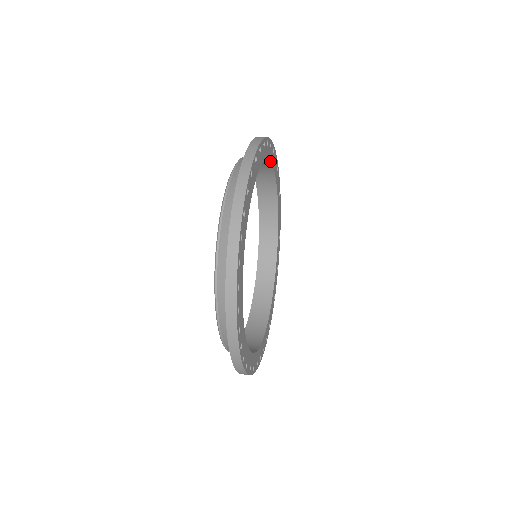
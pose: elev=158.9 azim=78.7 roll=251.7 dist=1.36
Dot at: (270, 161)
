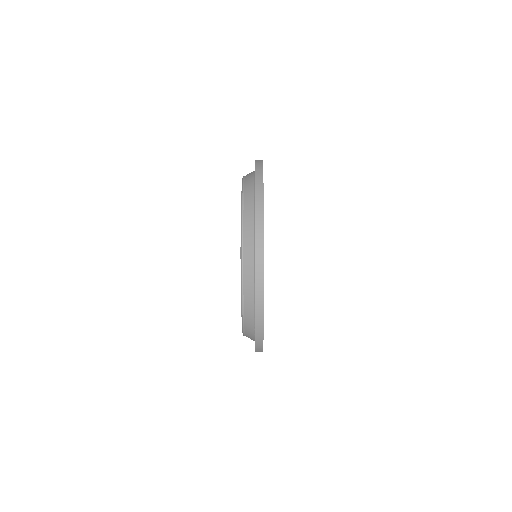
Dot at: occluded
